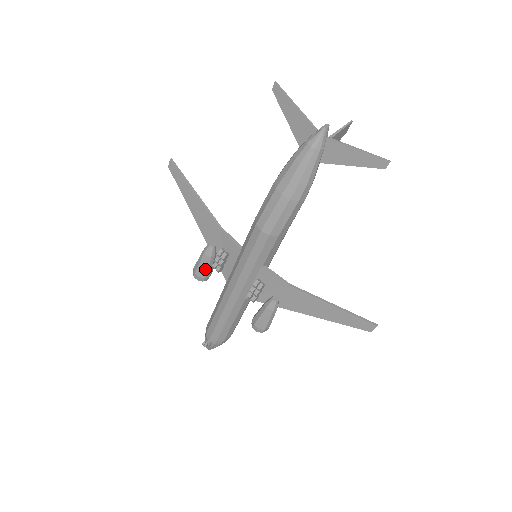
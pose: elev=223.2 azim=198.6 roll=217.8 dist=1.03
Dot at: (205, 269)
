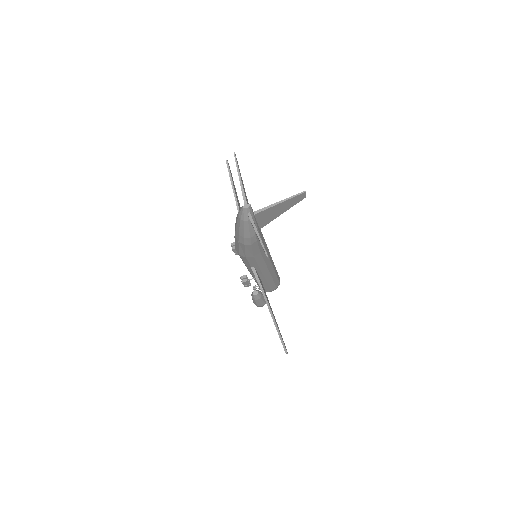
Dot at: occluded
